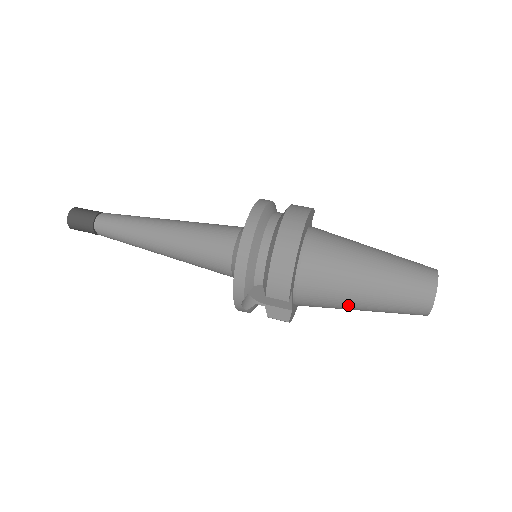
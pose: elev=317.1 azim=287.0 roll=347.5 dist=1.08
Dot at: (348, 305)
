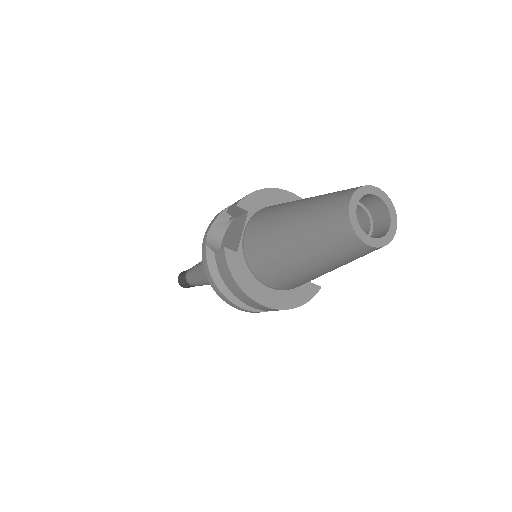
Dot at: (280, 222)
